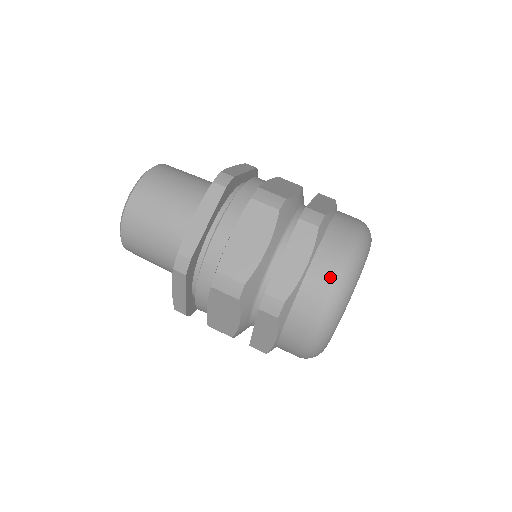
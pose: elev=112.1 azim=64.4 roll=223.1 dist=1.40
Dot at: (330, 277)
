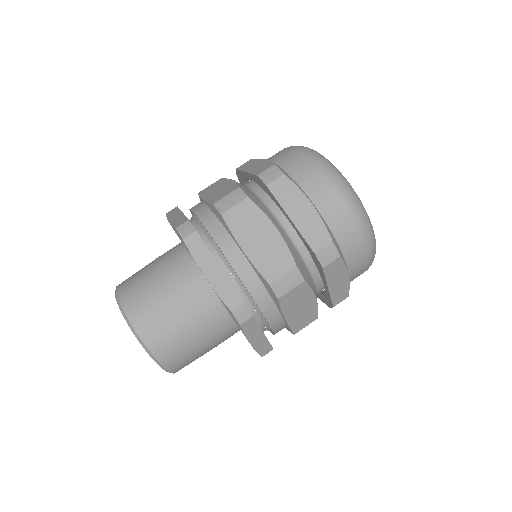
Dot at: (332, 192)
